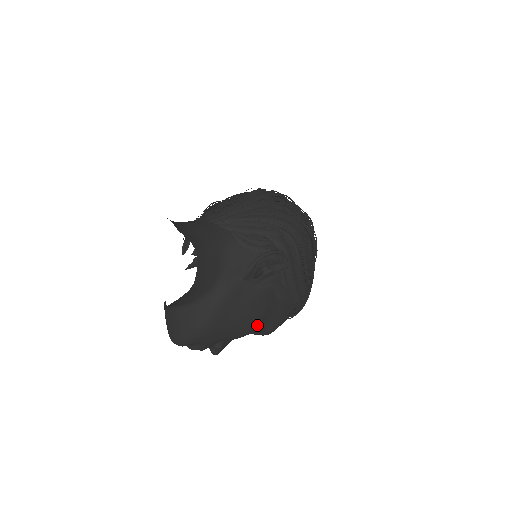
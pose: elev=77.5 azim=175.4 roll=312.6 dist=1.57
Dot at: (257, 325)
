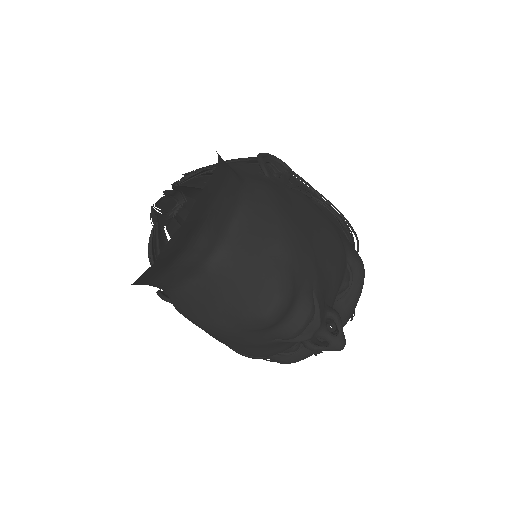
Dot at: (339, 237)
